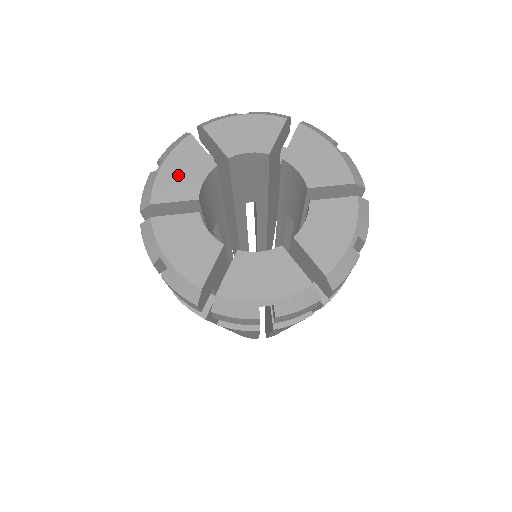
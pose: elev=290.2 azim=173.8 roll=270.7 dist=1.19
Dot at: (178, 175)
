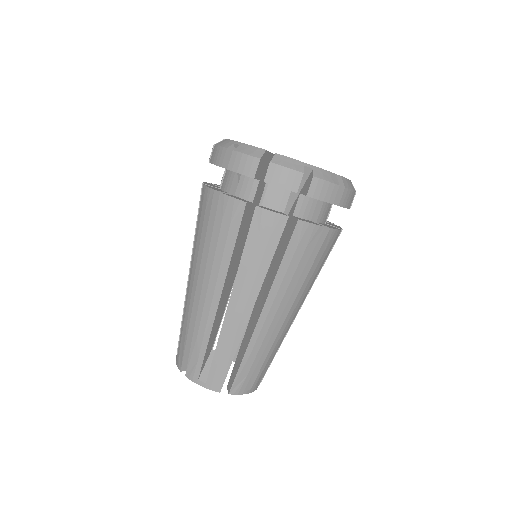
Dot at: occluded
